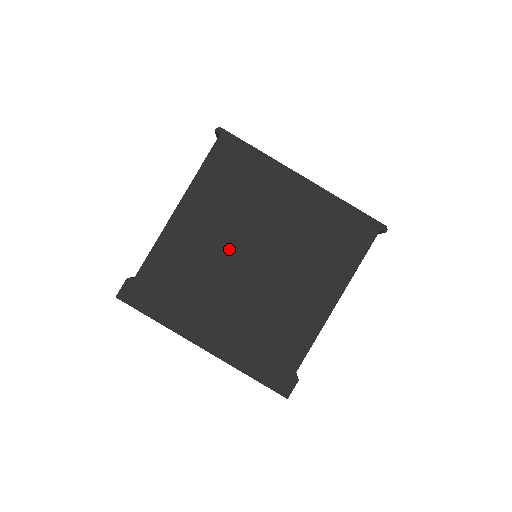
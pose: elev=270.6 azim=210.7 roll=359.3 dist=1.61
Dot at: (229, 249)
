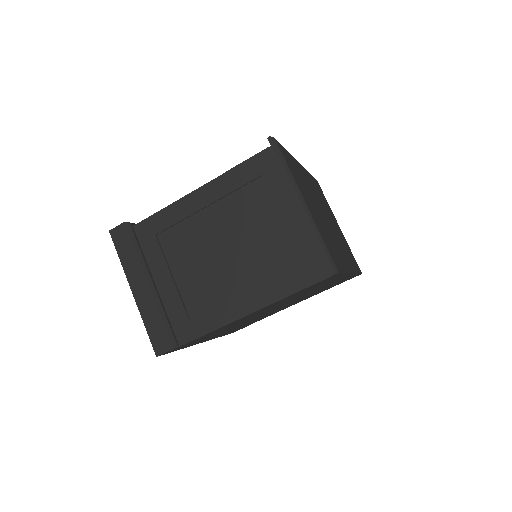
Dot at: occluded
